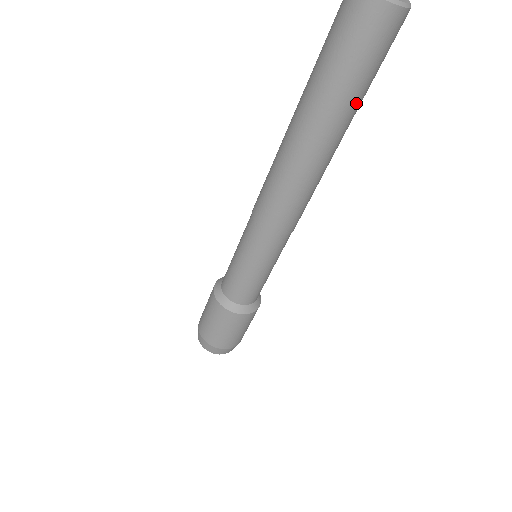
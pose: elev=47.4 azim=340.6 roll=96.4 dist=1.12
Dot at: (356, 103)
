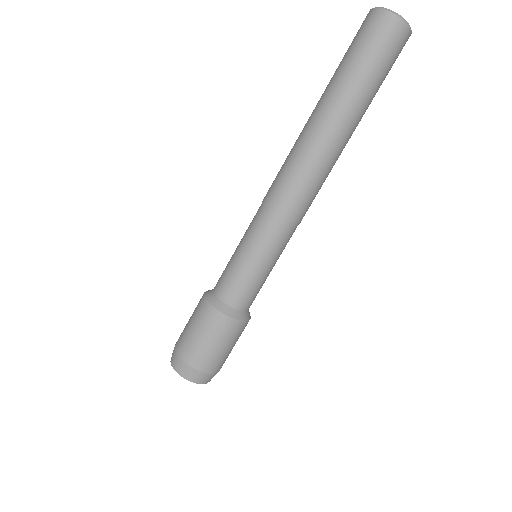
Dot at: (371, 100)
